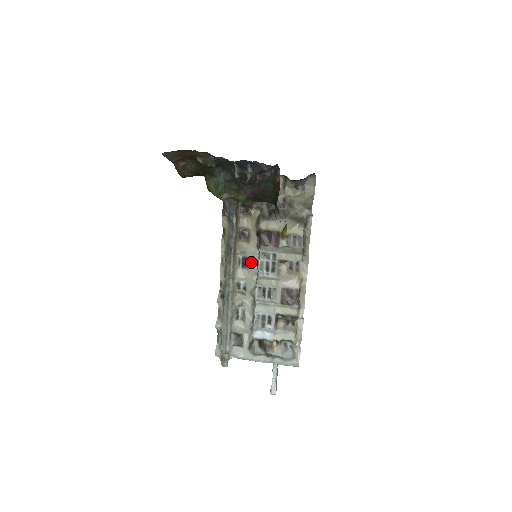
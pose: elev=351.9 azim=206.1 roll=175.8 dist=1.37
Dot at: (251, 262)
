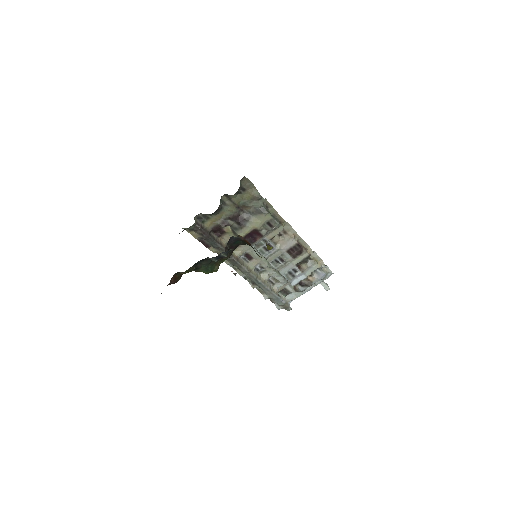
Dot at: (252, 254)
